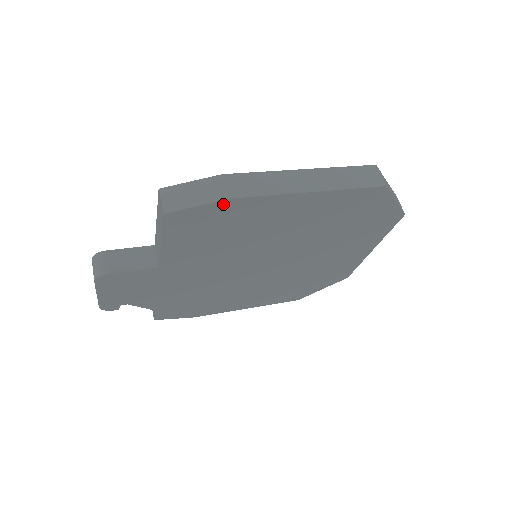
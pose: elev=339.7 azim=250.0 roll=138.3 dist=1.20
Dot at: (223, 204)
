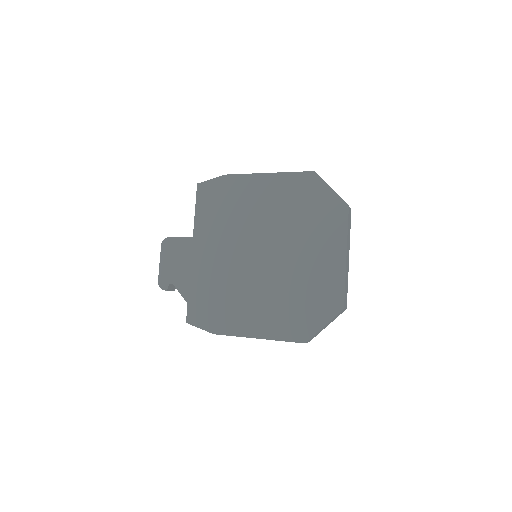
Dot at: (223, 179)
